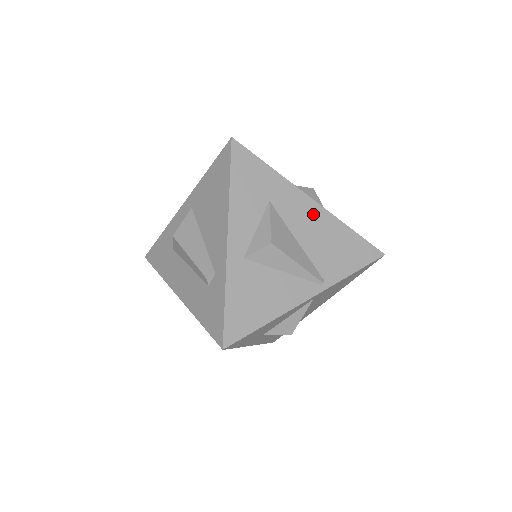
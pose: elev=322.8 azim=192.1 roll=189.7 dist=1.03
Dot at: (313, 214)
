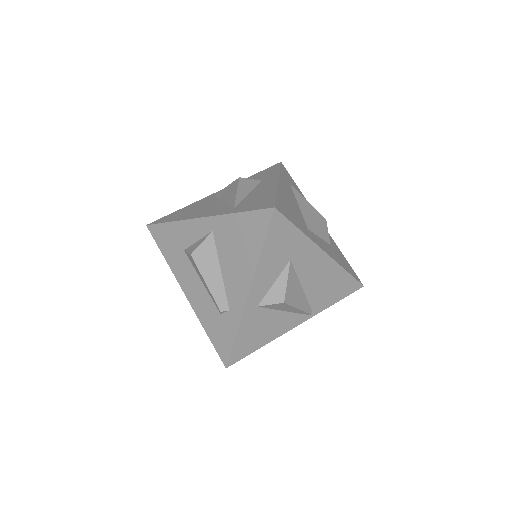
Dot at: (322, 265)
